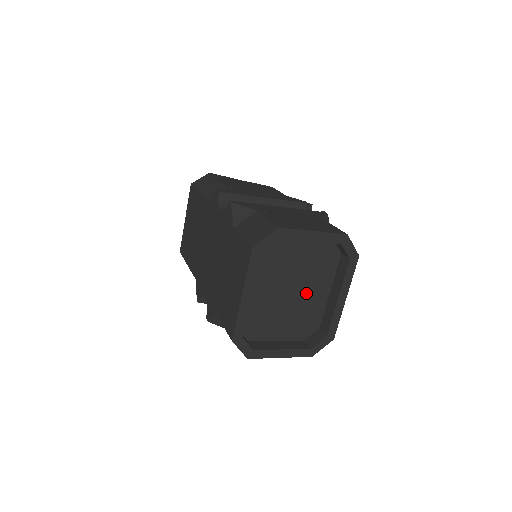
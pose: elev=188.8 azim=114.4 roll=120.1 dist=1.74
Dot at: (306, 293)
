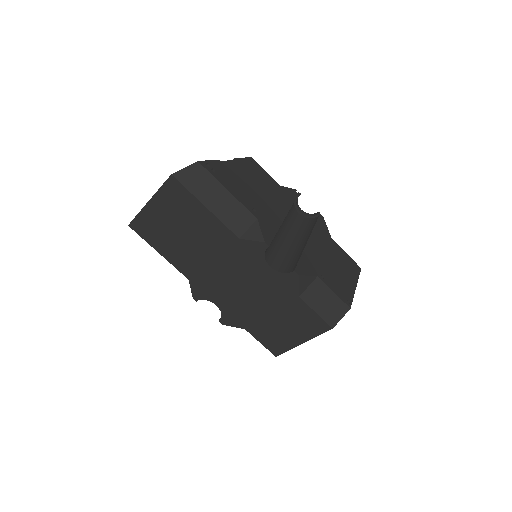
Dot at: occluded
